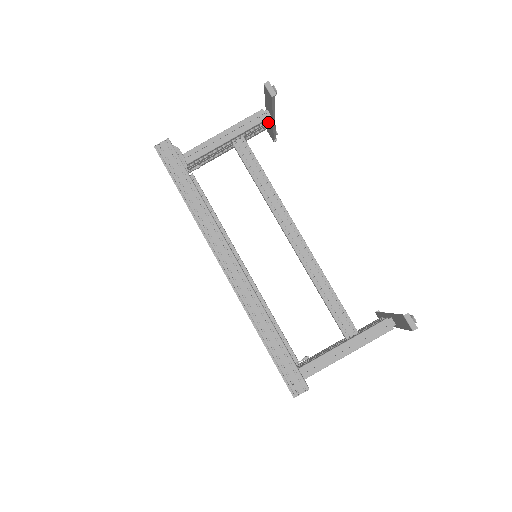
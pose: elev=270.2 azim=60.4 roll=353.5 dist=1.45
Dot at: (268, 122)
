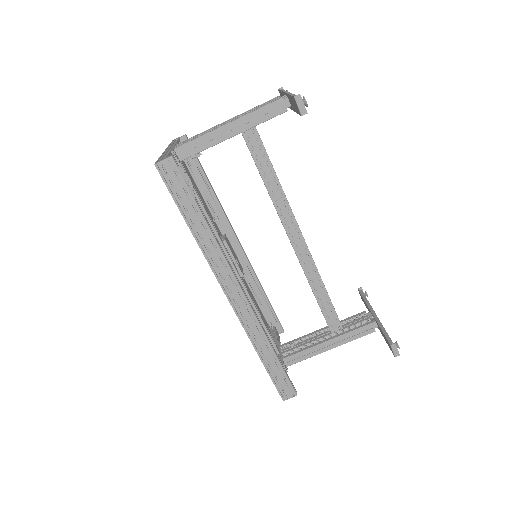
Dot at: occluded
